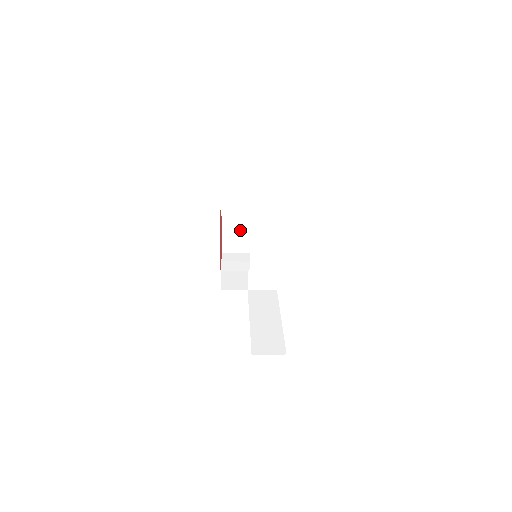
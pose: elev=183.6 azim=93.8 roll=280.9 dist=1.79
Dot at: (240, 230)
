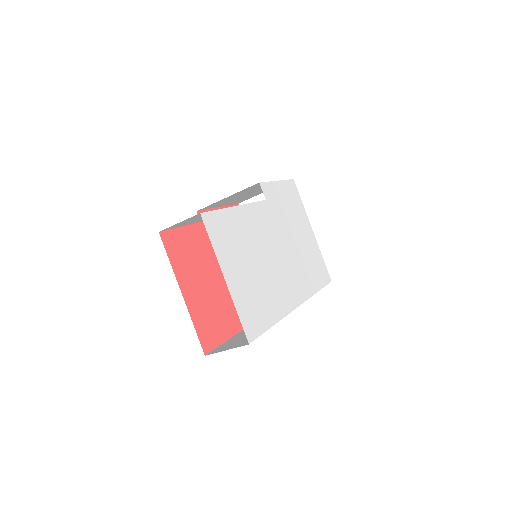
Dot at: occluded
